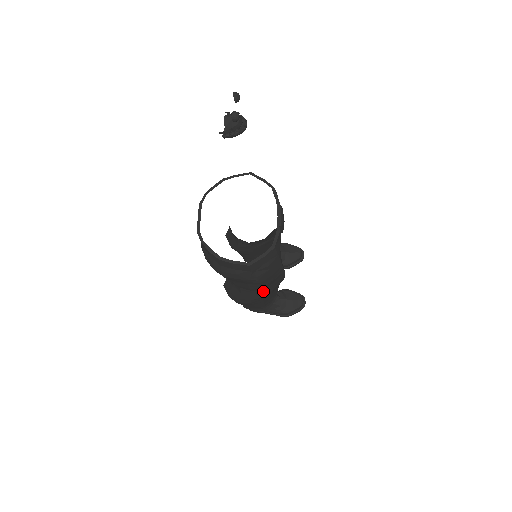
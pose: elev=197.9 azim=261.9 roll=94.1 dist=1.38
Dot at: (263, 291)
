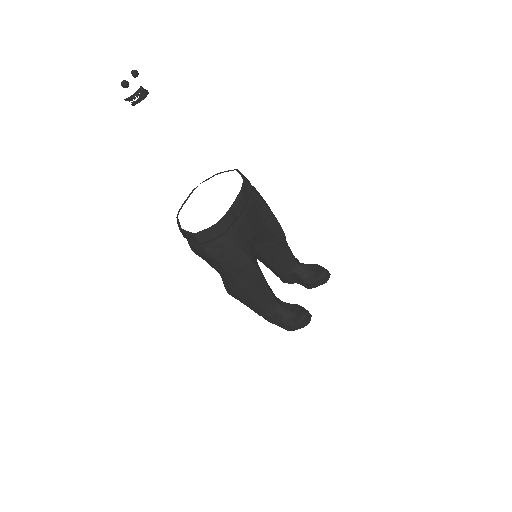
Dot at: (236, 280)
